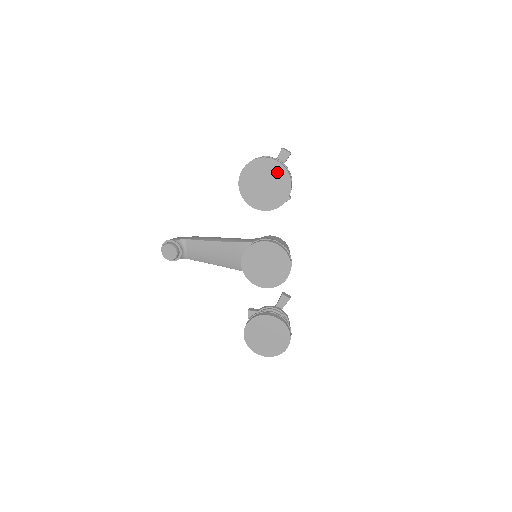
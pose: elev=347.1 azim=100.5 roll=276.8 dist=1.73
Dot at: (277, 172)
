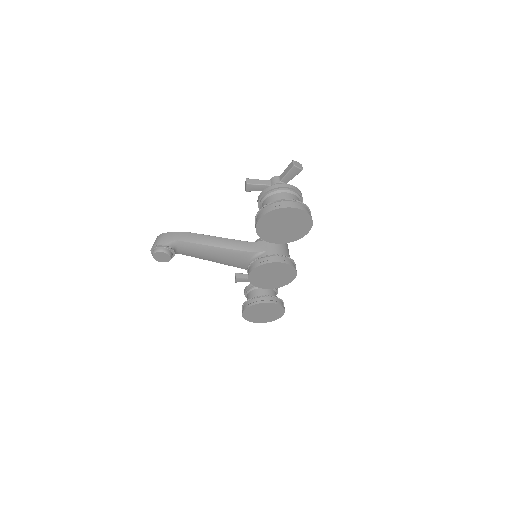
Dot at: (300, 218)
